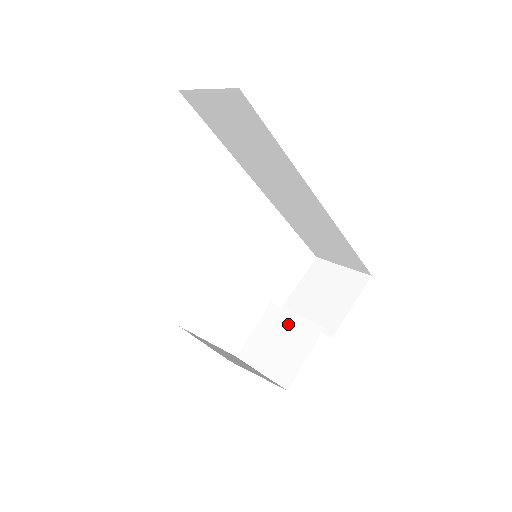
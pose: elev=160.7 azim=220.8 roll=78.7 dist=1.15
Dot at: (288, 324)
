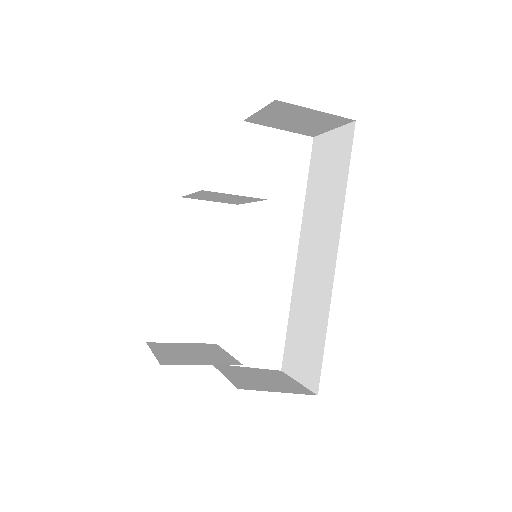
Dot at: (215, 352)
